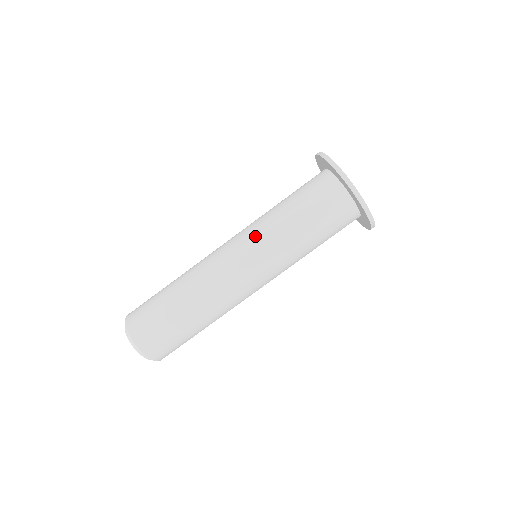
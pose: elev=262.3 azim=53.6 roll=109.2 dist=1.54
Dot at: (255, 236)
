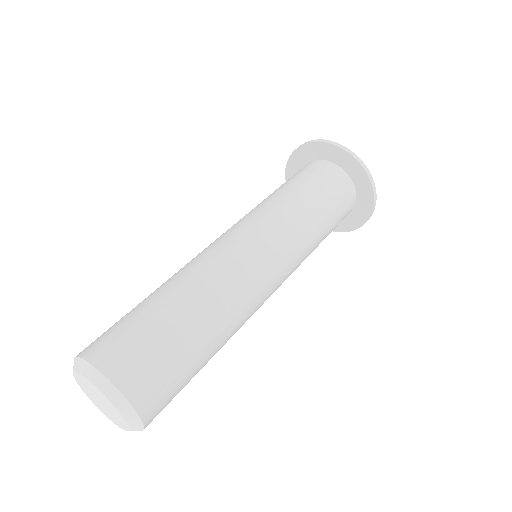
Dot at: (266, 218)
